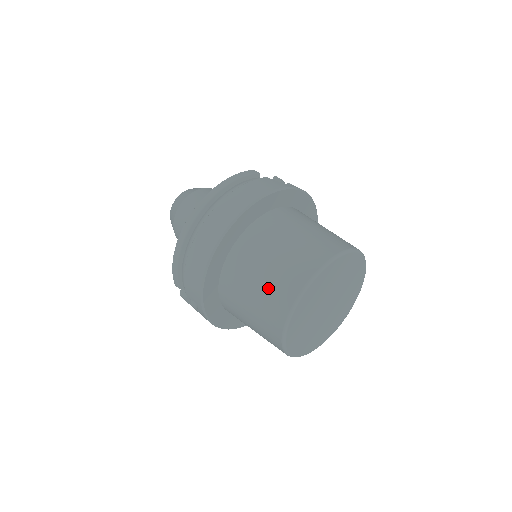
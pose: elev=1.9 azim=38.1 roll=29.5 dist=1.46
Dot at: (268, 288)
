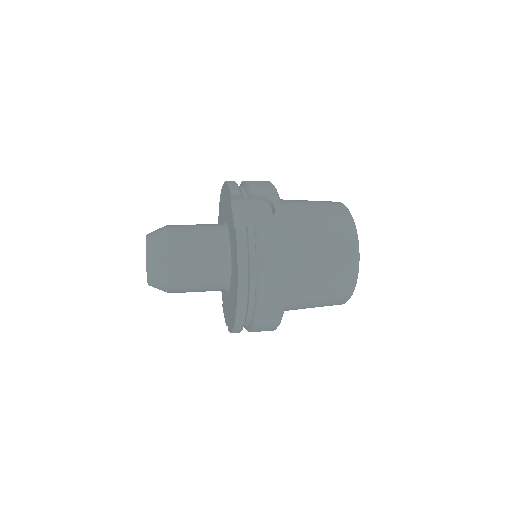
Dot at: (327, 299)
